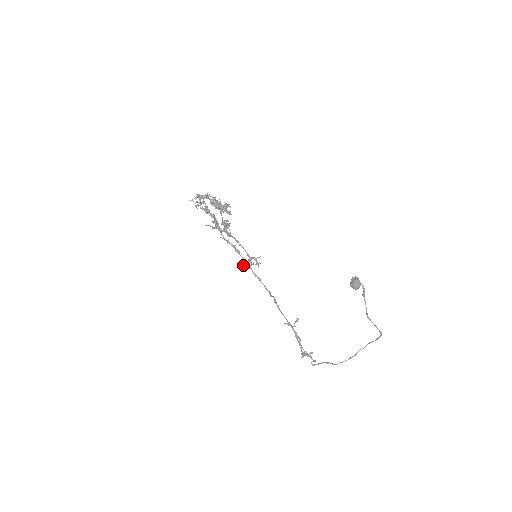
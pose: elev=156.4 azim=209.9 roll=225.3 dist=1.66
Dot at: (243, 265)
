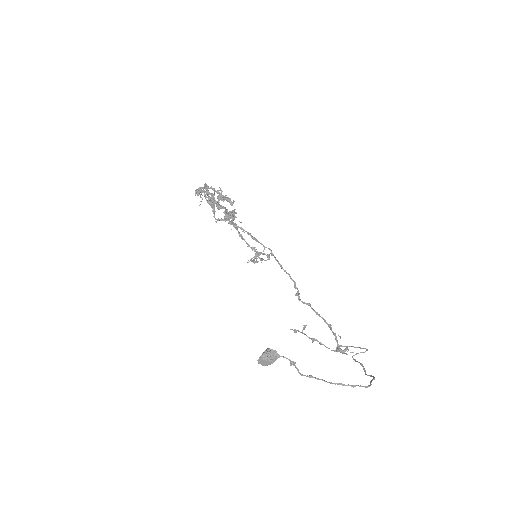
Dot at: (251, 261)
